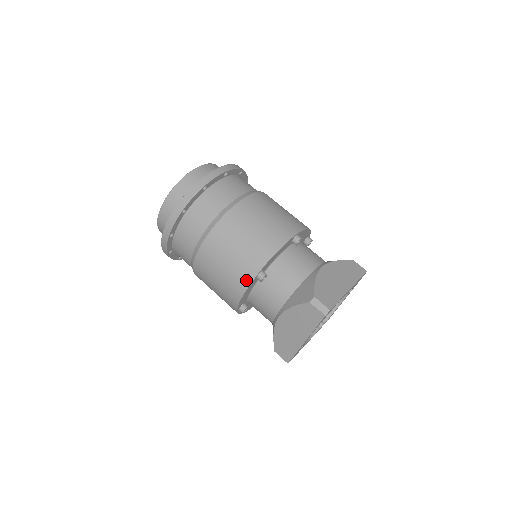
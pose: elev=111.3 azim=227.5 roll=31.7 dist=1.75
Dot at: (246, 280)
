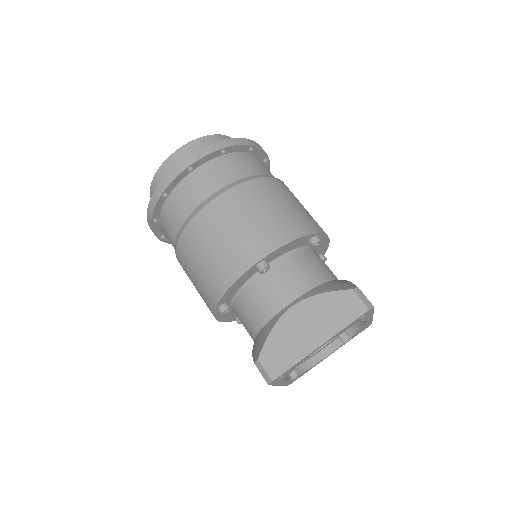
Dot at: (211, 310)
